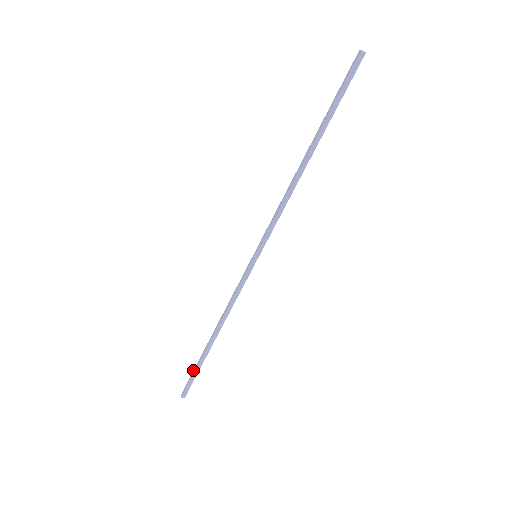
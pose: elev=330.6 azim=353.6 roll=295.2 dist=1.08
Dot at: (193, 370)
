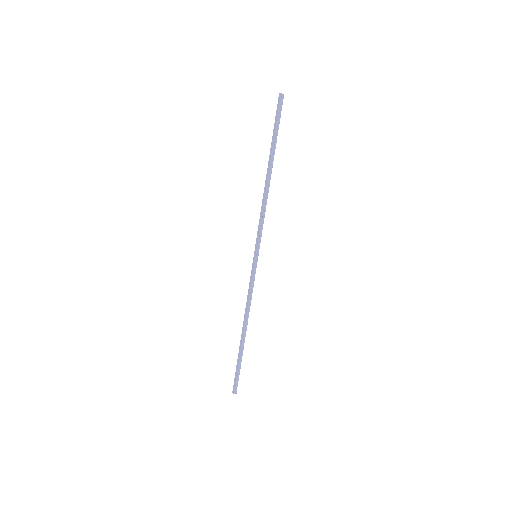
Dot at: (236, 367)
